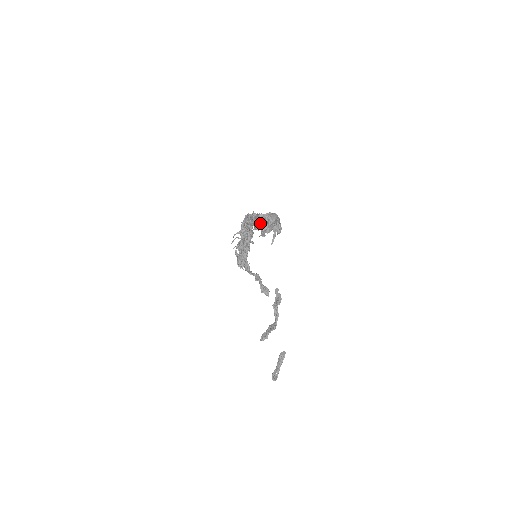
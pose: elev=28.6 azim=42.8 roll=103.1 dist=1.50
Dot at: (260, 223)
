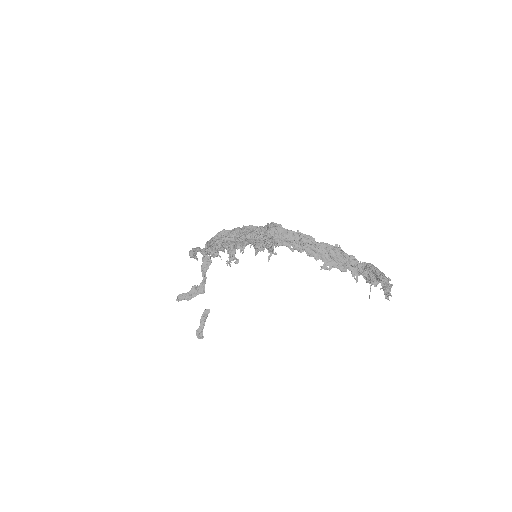
Dot at: (326, 256)
